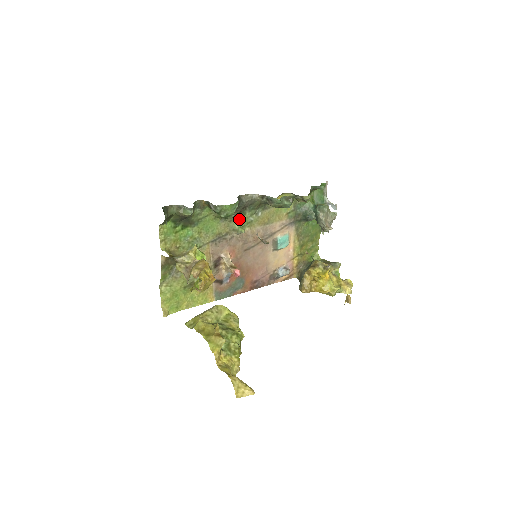
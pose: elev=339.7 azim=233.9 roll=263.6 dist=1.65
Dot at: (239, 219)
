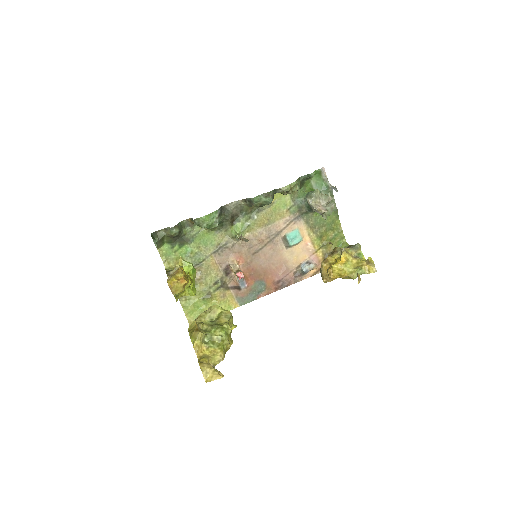
Dot at: (235, 227)
